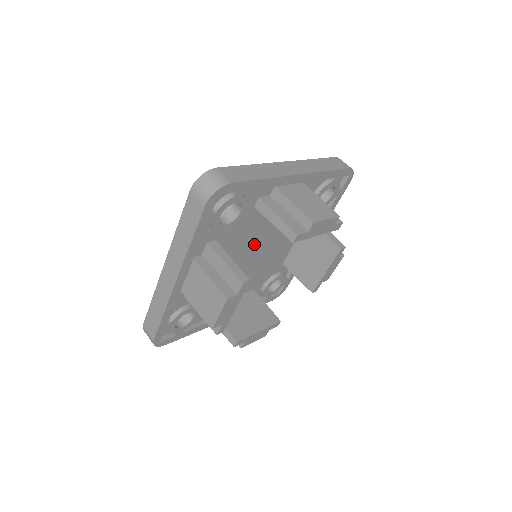
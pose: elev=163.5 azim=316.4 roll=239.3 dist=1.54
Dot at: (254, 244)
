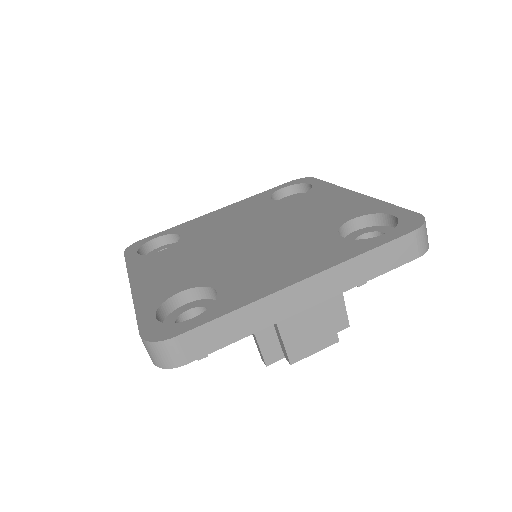
Dot at: occluded
